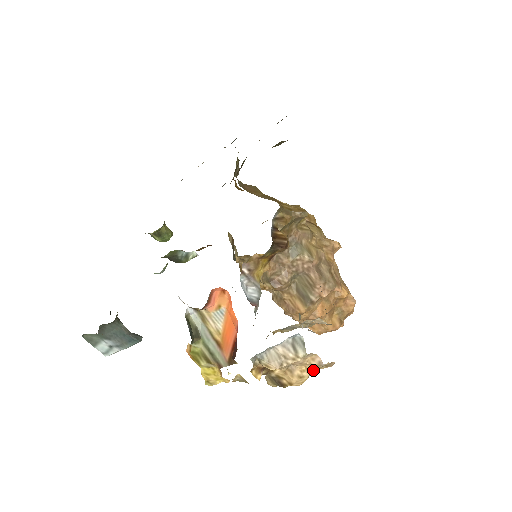
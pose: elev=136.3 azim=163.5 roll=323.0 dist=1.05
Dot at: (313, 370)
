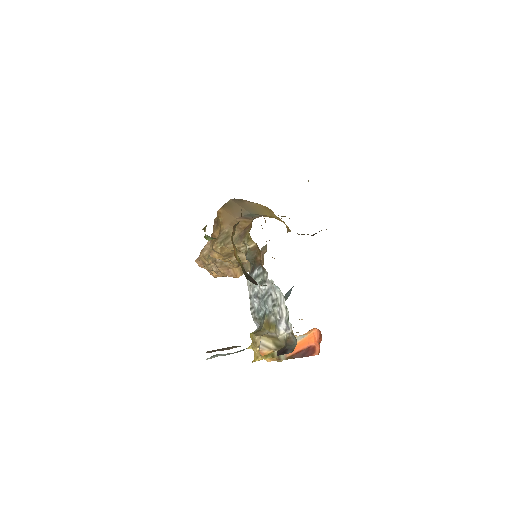
Dot at: occluded
